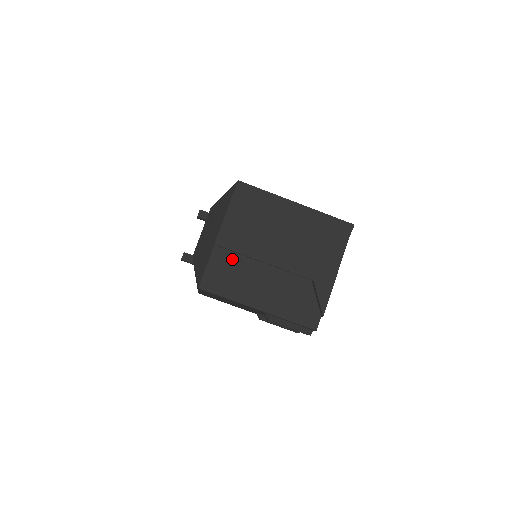
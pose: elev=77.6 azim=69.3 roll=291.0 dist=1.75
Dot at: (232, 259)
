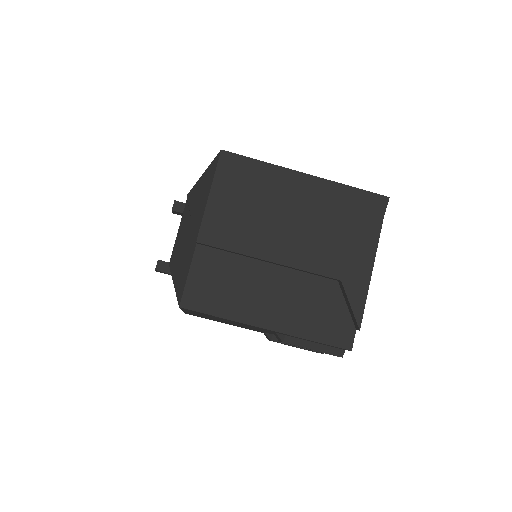
Dot at: (223, 261)
